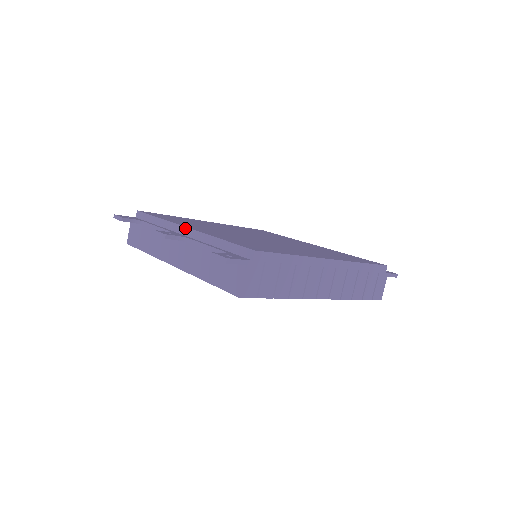
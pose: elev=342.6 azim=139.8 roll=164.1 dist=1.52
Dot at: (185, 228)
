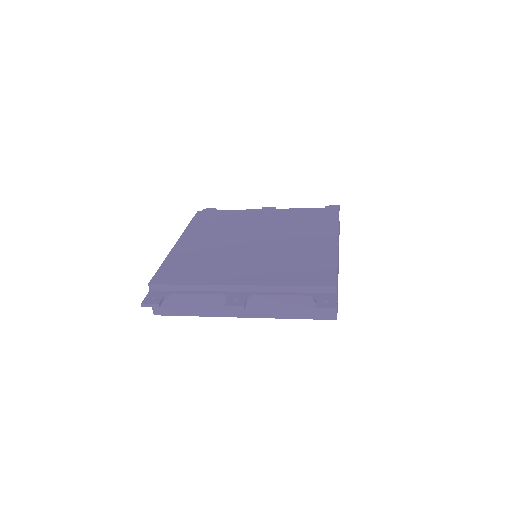
Dot at: (239, 286)
